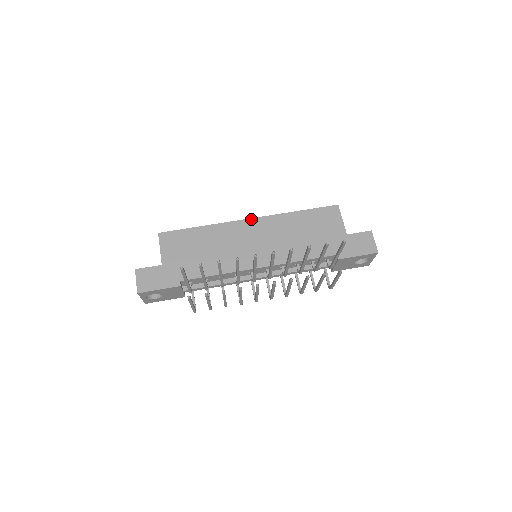
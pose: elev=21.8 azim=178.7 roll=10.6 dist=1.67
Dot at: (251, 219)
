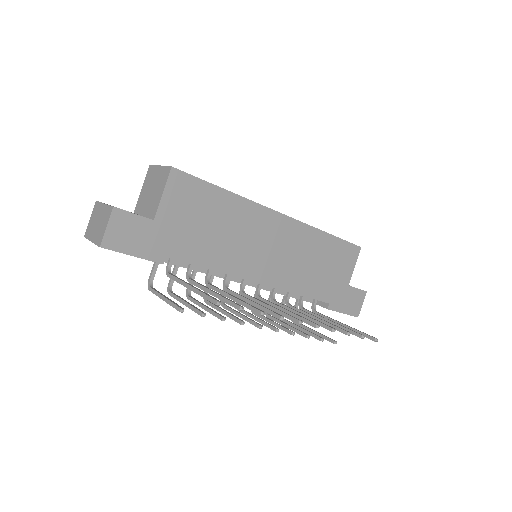
Dot at: (284, 215)
